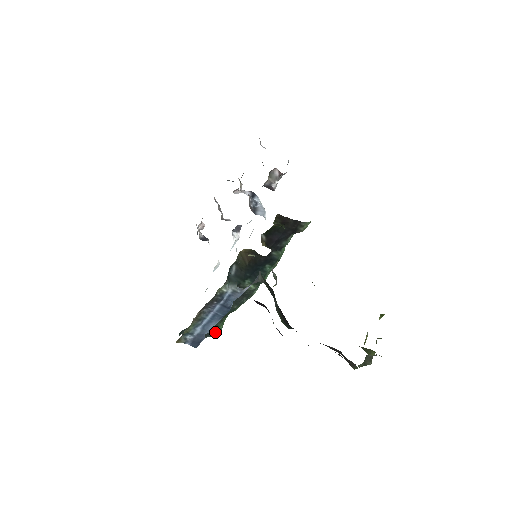
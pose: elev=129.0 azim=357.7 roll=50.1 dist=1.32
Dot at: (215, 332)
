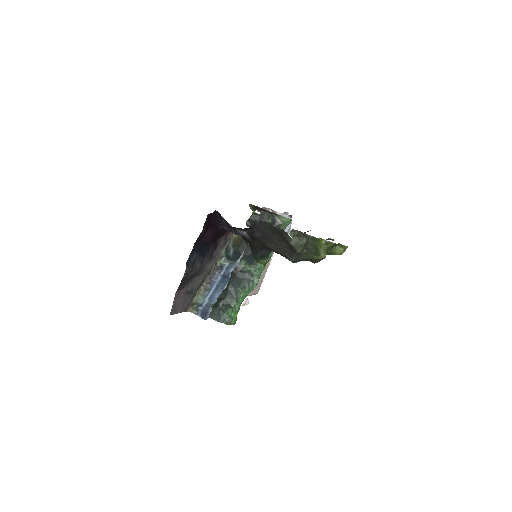
Dot at: (227, 319)
